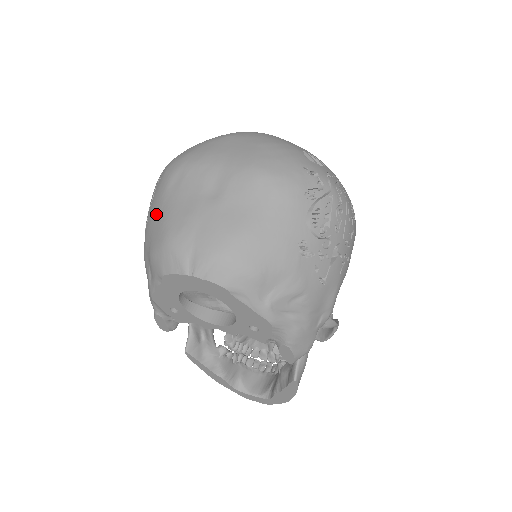
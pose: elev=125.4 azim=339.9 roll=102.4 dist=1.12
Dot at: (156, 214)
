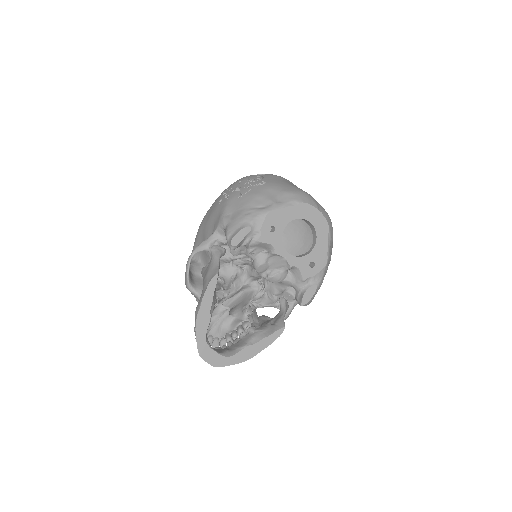
Dot at: (282, 182)
